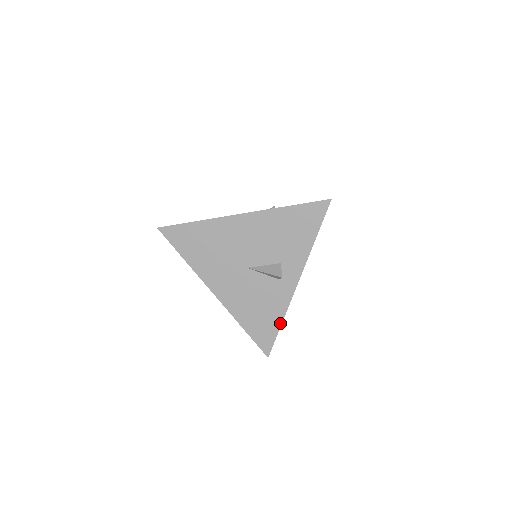
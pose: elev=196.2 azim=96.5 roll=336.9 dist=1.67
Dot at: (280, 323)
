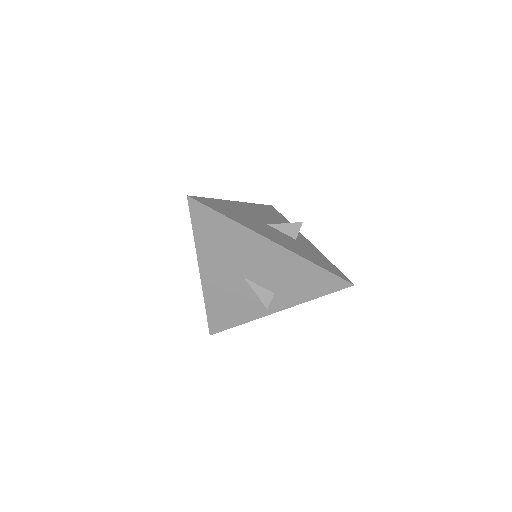
Dot at: (238, 324)
